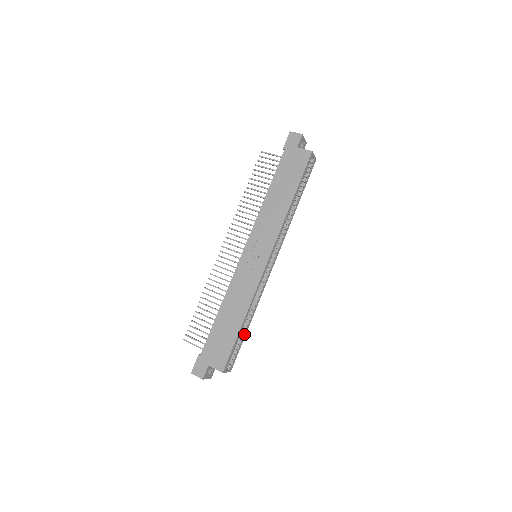
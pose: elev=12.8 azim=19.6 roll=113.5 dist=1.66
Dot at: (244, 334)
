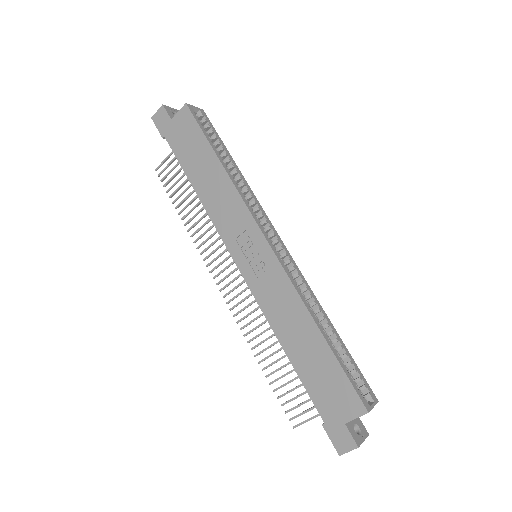
Dot at: (340, 344)
